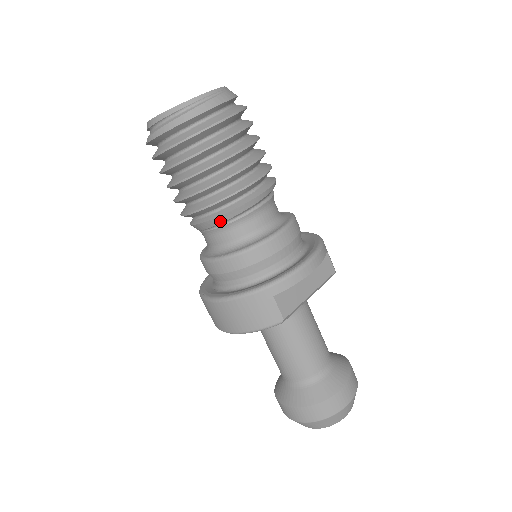
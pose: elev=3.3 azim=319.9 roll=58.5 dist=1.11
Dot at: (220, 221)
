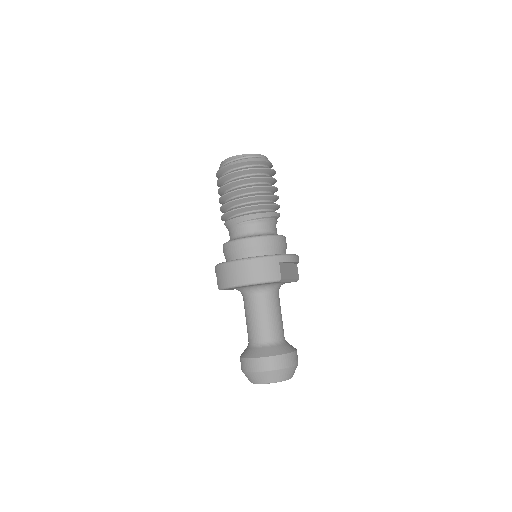
Dot at: (255, 217)
